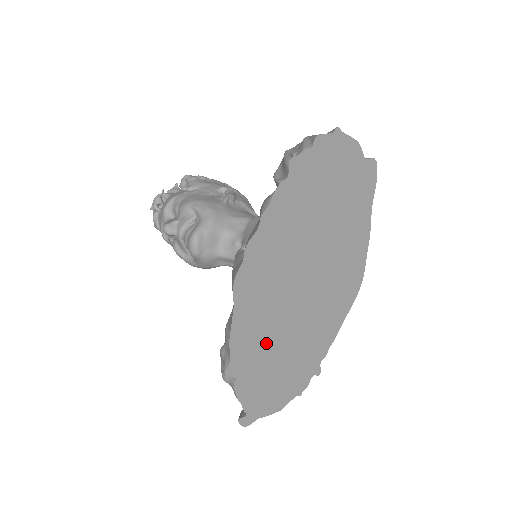
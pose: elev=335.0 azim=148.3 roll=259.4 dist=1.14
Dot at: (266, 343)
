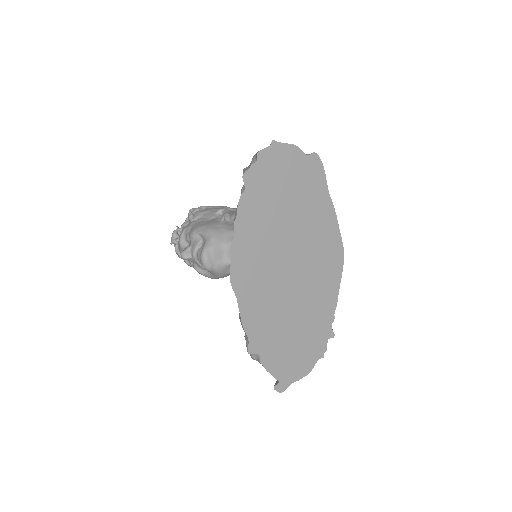
Dot at: (275, 320)
